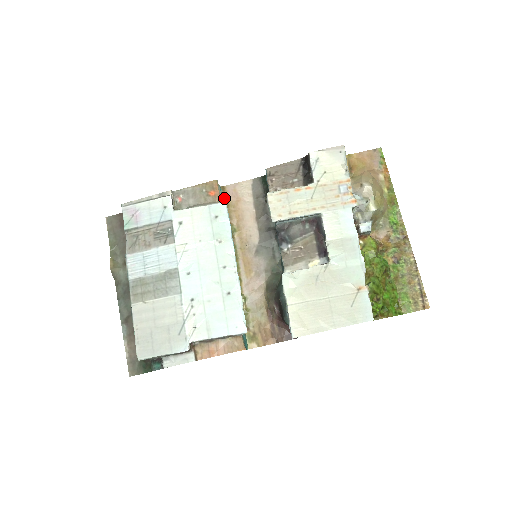
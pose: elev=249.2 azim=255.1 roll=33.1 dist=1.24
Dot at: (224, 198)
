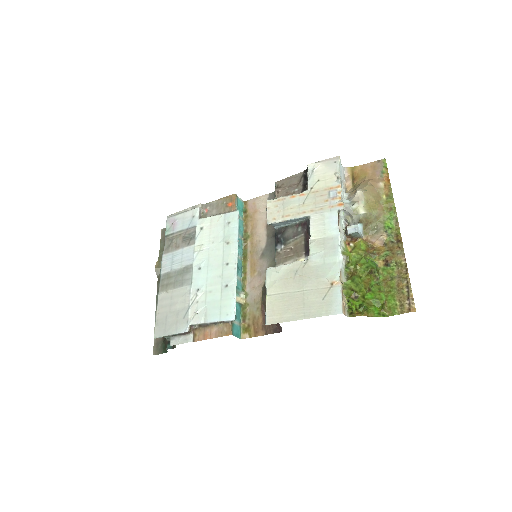
Dot at: (244, 210)
